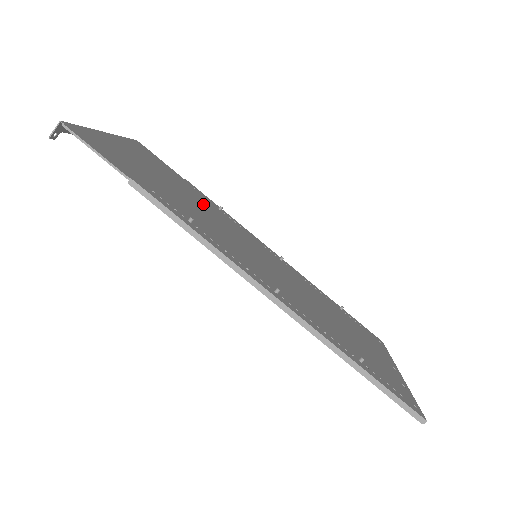
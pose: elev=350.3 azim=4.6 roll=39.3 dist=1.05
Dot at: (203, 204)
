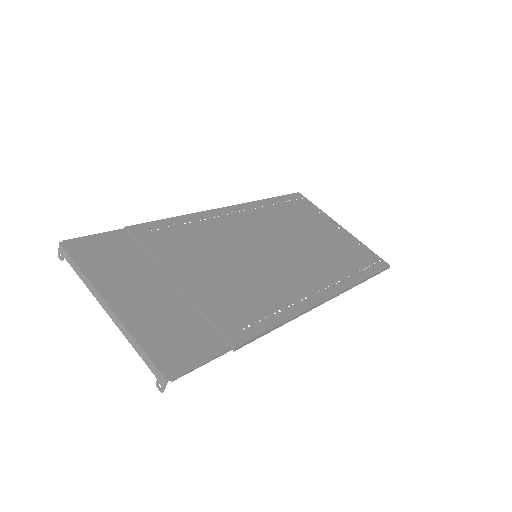
Dot at: (189, 253)
